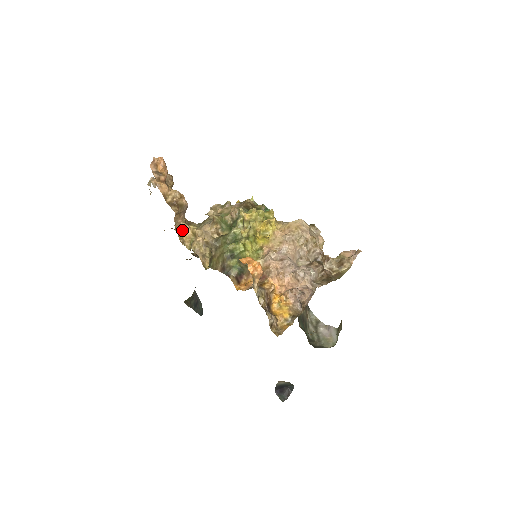
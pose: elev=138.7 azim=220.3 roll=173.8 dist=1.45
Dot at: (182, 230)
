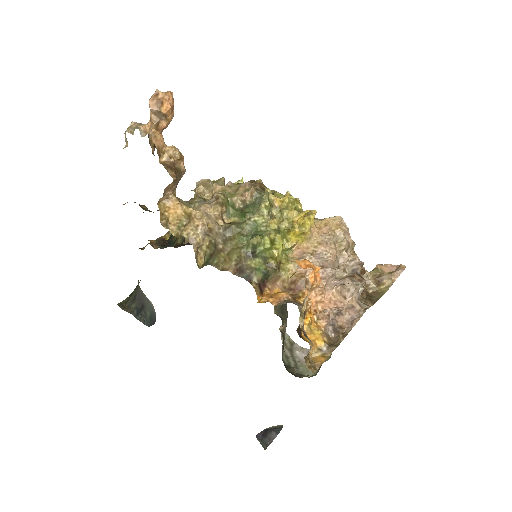
Dot at: (170, 206)
